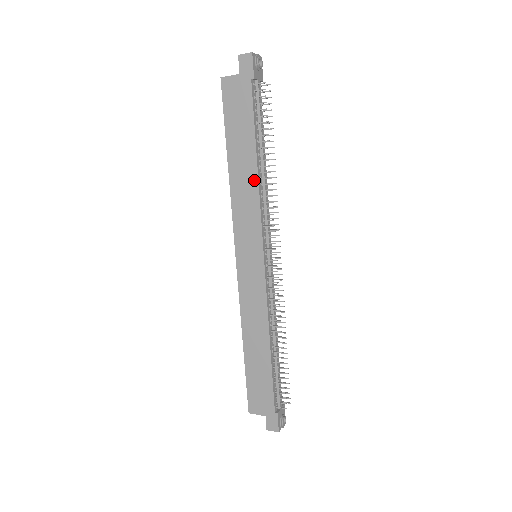
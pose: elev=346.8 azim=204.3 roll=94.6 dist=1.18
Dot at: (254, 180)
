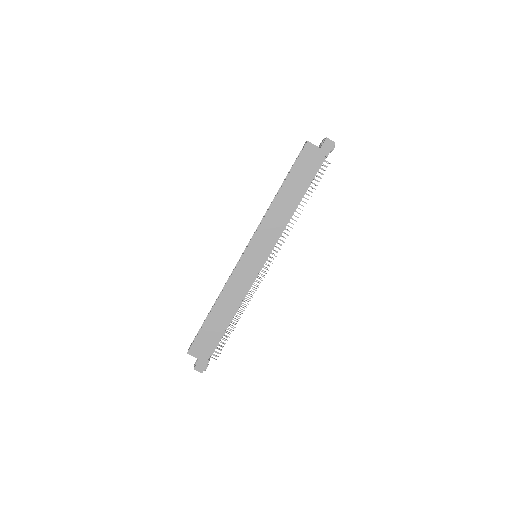
Dot at: (289, 213)
